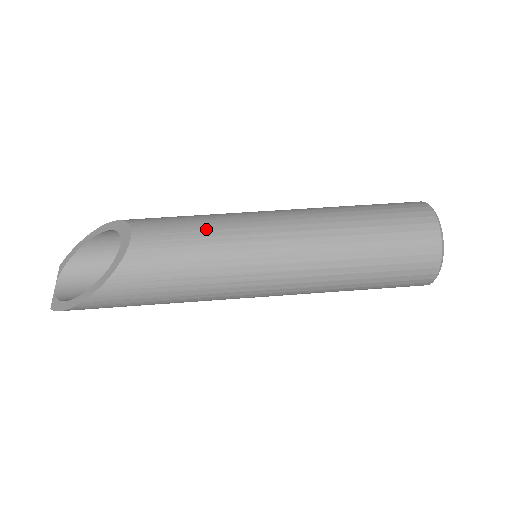
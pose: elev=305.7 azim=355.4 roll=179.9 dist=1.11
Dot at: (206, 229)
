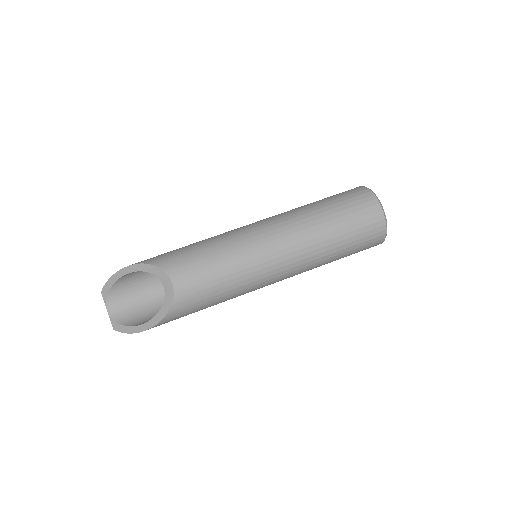
Dot at: (225, 263)
